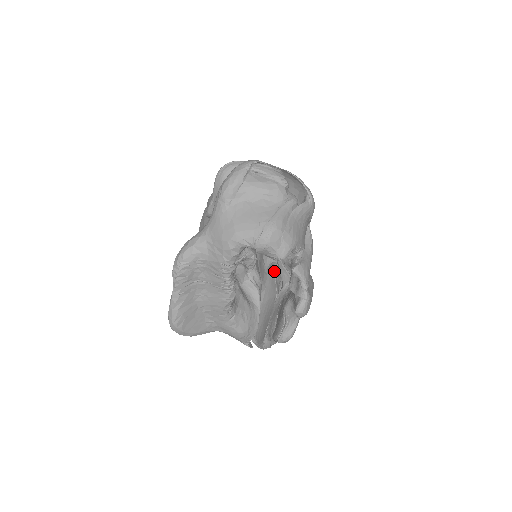
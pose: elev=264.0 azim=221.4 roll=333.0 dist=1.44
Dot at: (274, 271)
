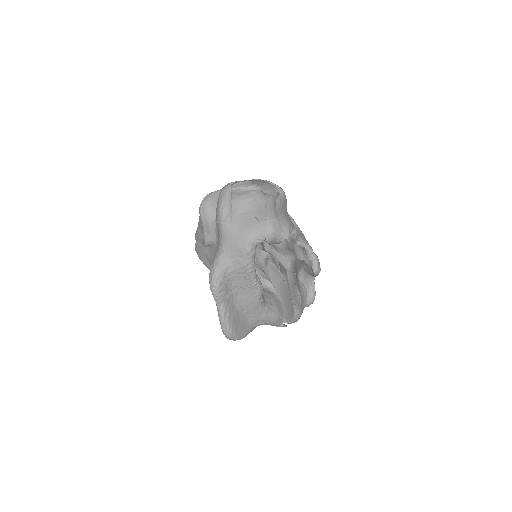
Dot at: (272, 262)
